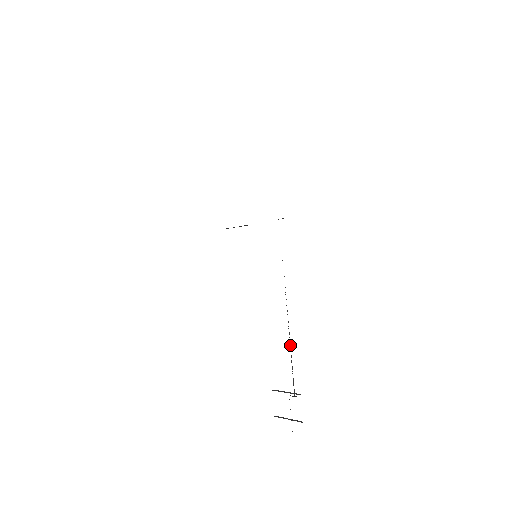
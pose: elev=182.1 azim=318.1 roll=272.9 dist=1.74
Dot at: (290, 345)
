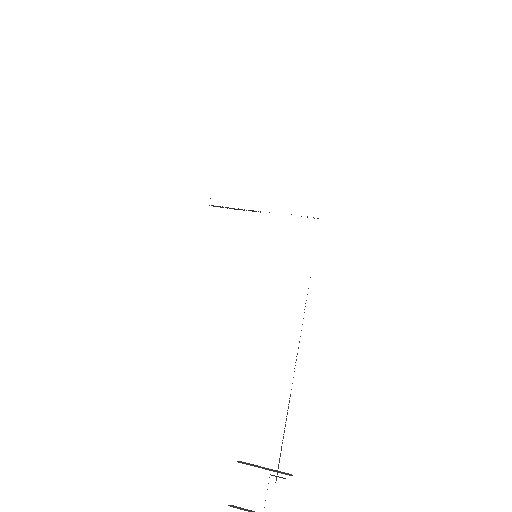
Dot at: (290, 396)
